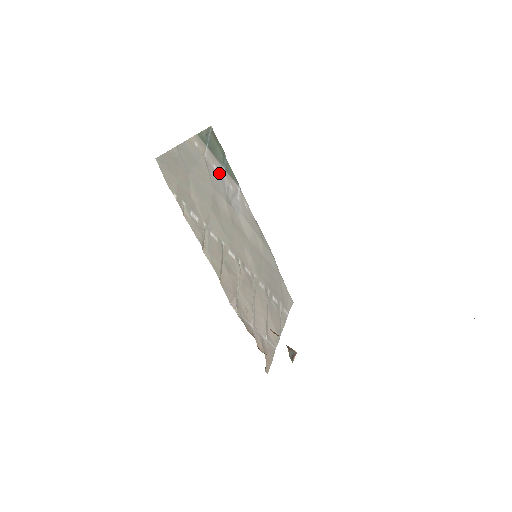
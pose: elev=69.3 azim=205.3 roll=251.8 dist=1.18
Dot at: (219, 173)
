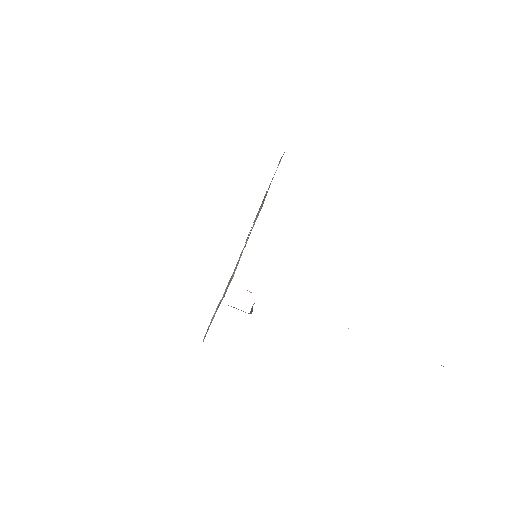
Dot at: occluded
